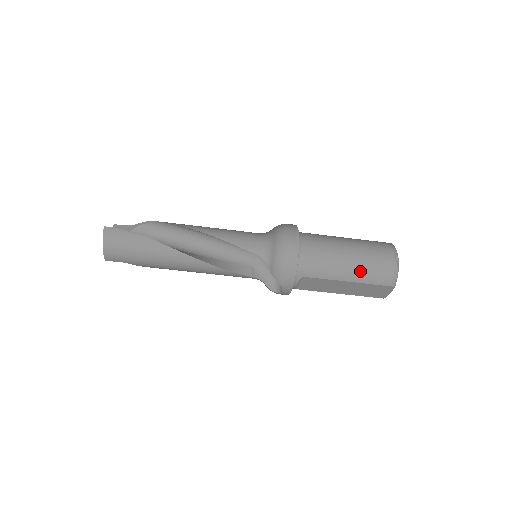
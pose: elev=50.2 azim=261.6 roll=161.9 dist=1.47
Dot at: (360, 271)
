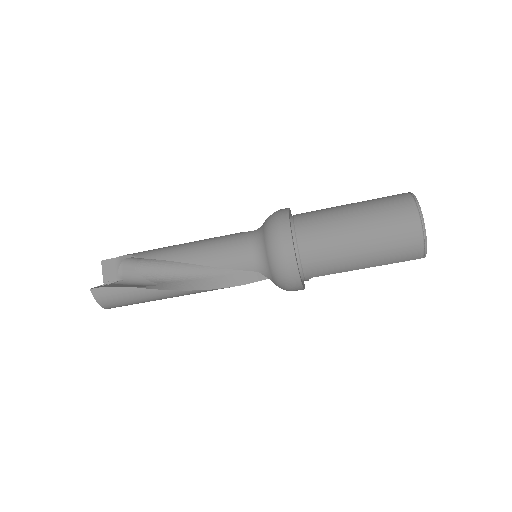
Dot at: (377, 258)
